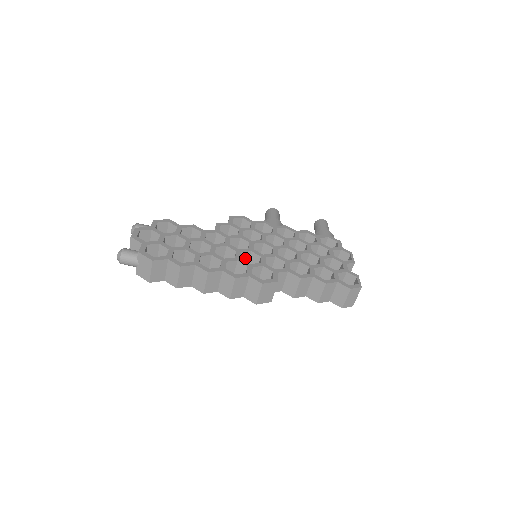
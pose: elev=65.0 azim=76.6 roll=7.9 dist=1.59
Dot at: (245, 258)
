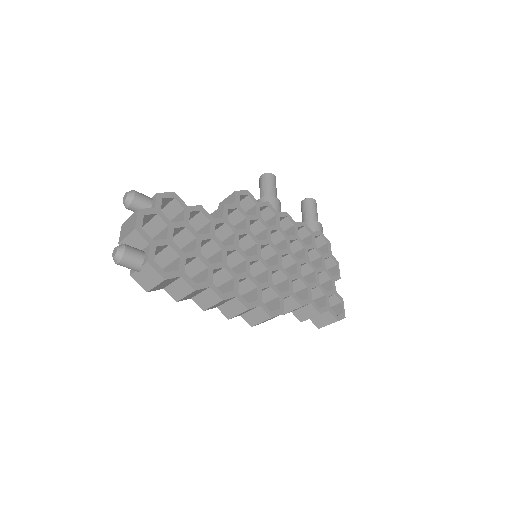
Dot at: occluded
